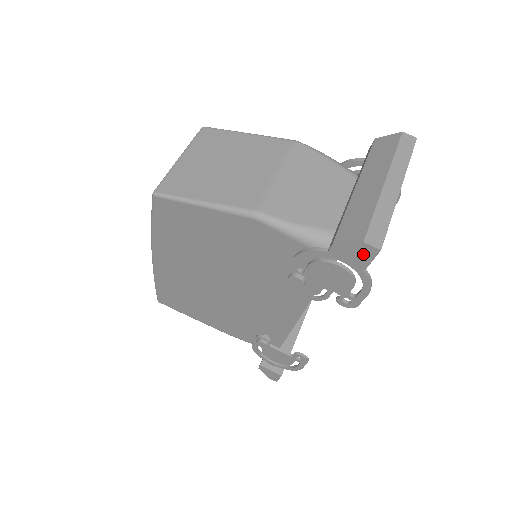
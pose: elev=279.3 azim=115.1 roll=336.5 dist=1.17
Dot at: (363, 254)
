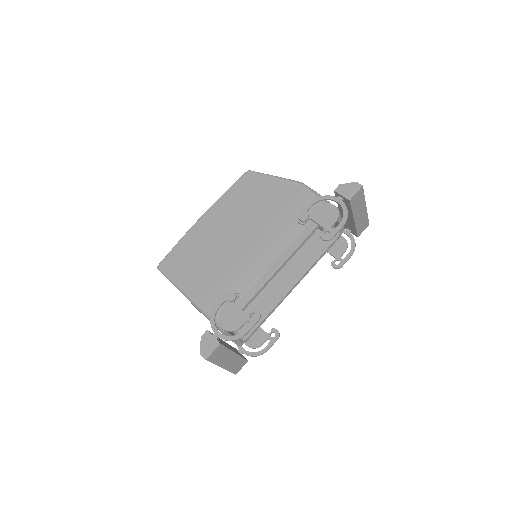
Dot at: (353, 189)
